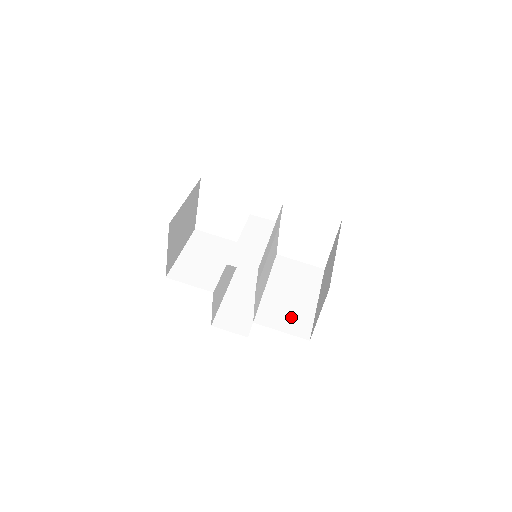
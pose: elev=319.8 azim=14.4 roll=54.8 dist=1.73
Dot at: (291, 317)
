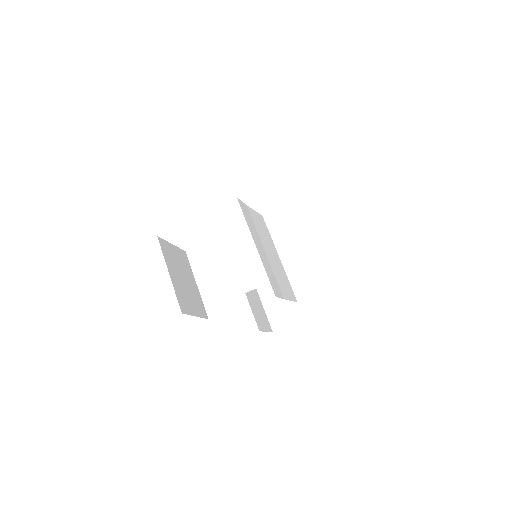
Dot at: (319, 271)
